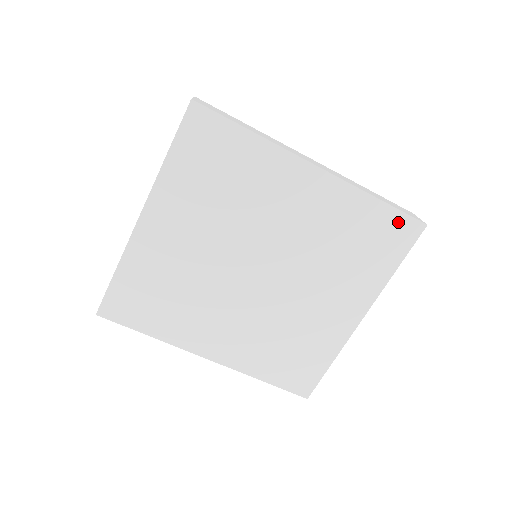
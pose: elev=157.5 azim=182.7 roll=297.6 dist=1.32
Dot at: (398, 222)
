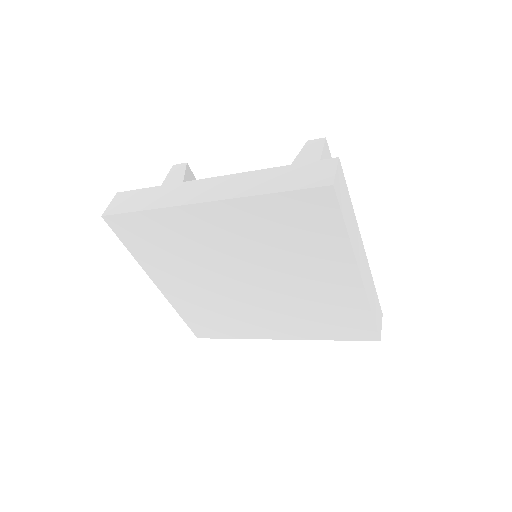
Dot at: (305, 199)
